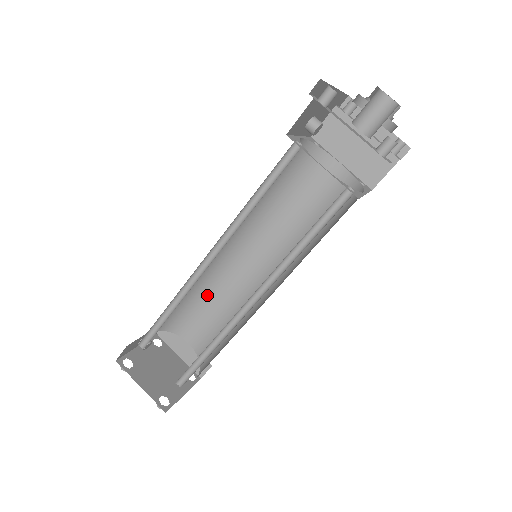
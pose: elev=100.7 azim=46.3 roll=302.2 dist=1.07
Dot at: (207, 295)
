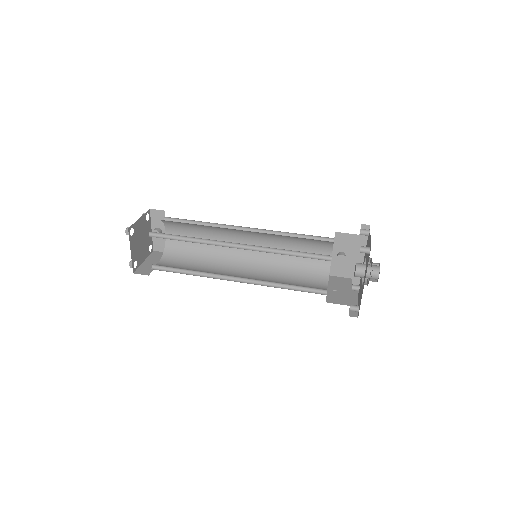
Dot at: (203, 260)
